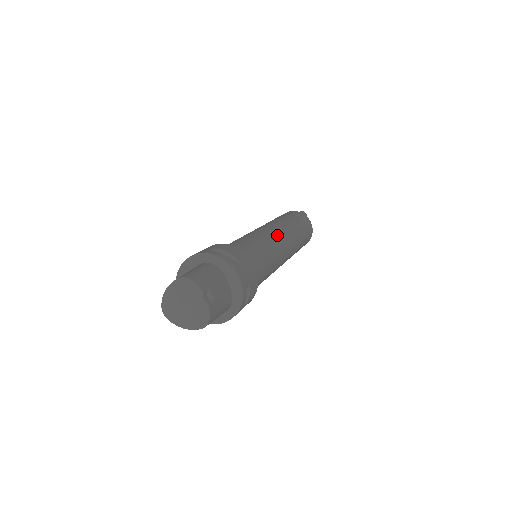
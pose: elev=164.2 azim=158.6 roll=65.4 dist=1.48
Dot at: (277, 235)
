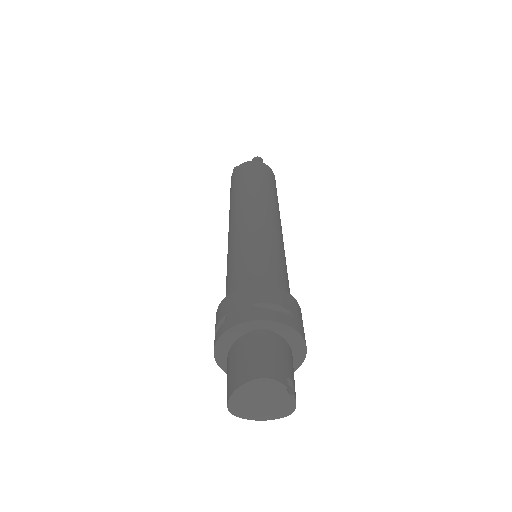
Dot at: (272, 223)
